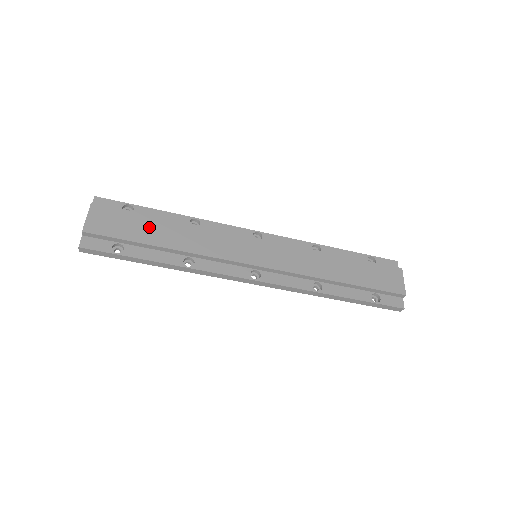
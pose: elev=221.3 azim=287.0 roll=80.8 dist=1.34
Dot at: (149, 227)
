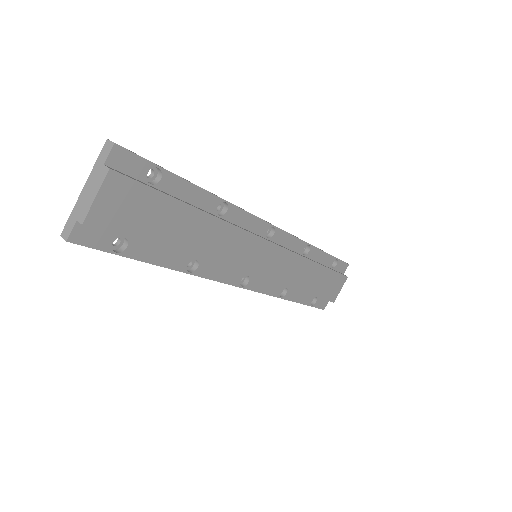
Dot at: (173, 221)
